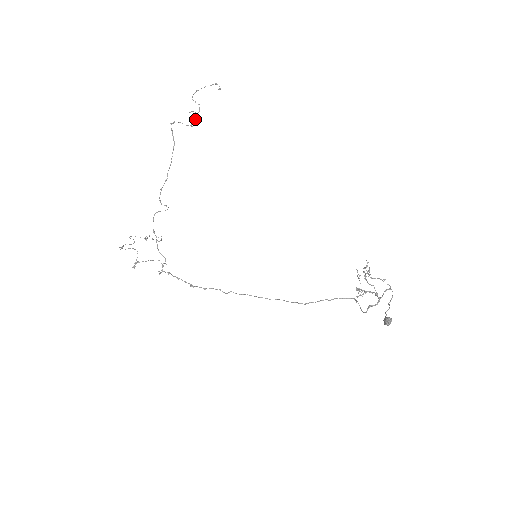
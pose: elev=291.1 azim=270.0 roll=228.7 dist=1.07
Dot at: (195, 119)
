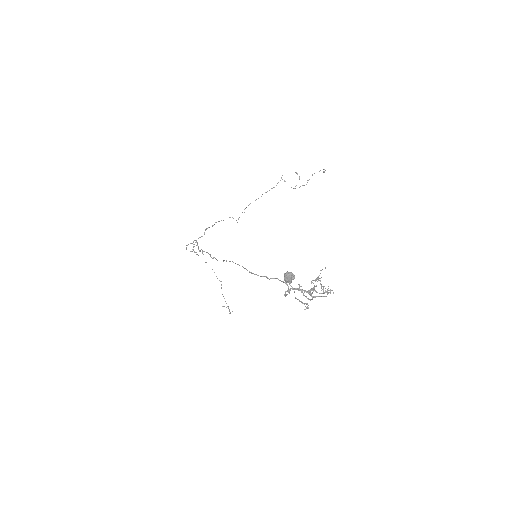
Dot at: (299, 187)
